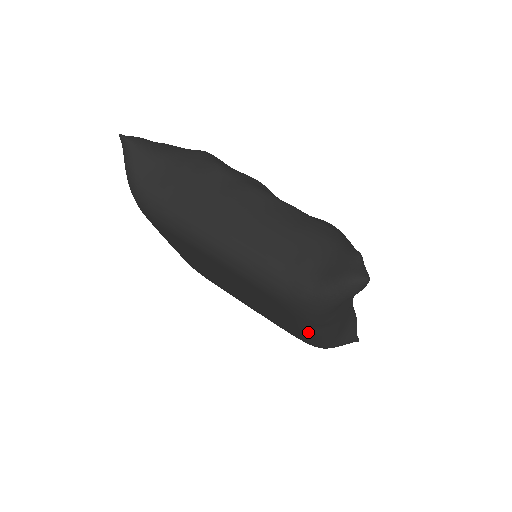
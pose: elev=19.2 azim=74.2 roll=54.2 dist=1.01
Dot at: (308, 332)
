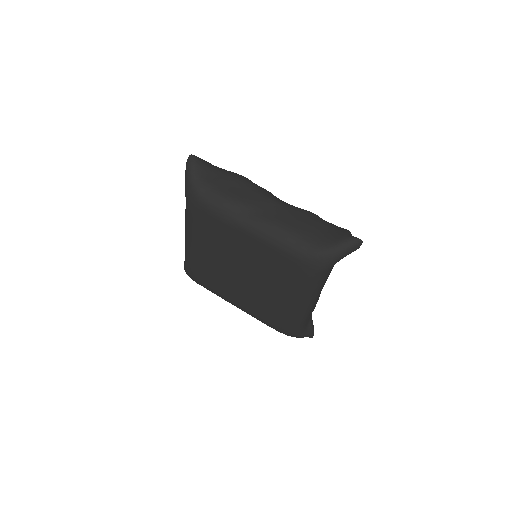
Dot at: (244, 230)
